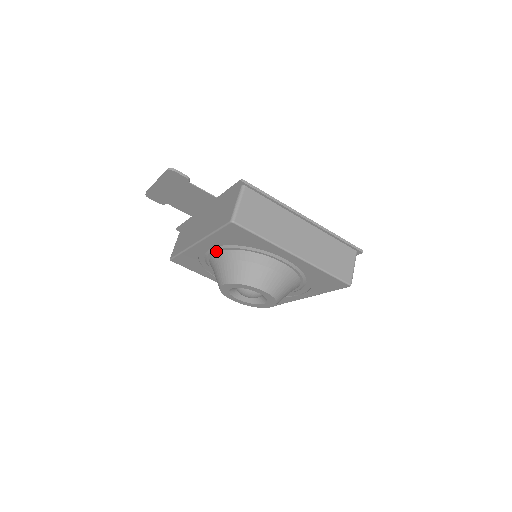
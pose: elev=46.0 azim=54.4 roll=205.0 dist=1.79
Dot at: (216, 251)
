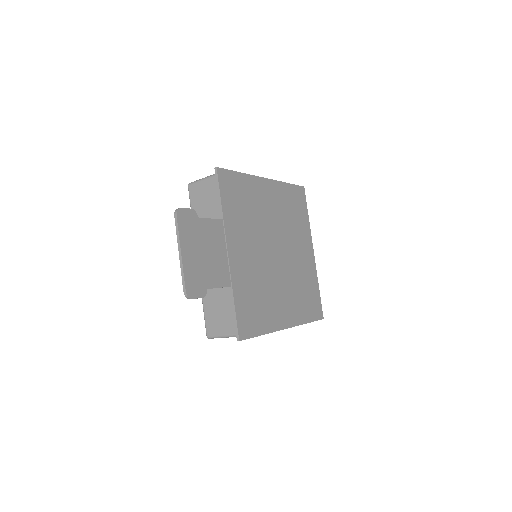
Dot at: occluded
